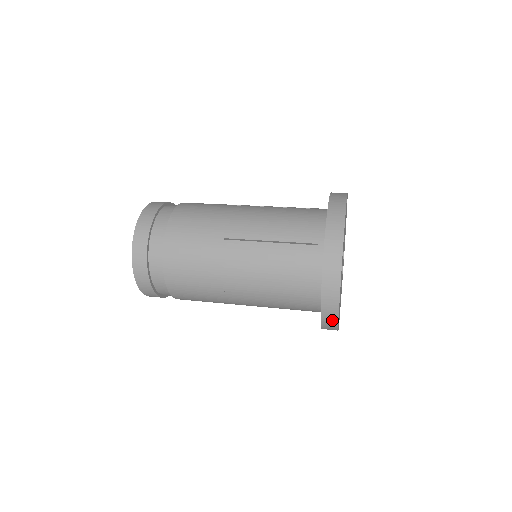
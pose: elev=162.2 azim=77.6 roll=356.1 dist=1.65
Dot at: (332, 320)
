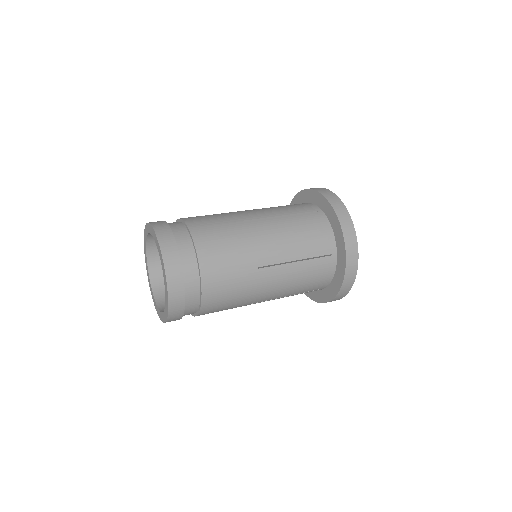
Dot at: occluded
